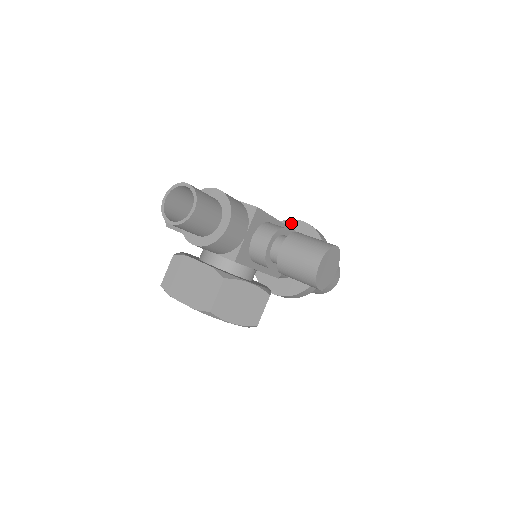
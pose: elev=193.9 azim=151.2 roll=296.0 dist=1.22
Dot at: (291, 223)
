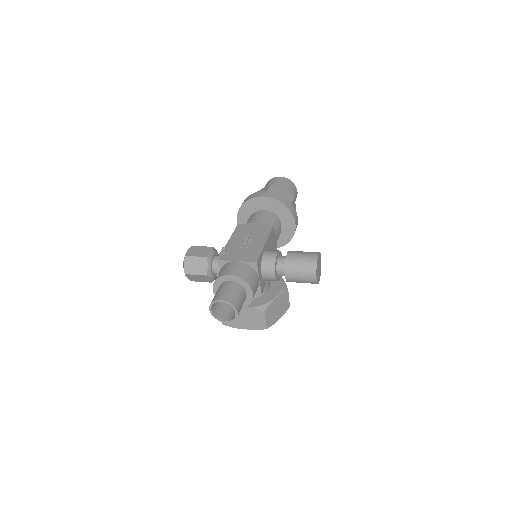
Dot at: (254, 201)
